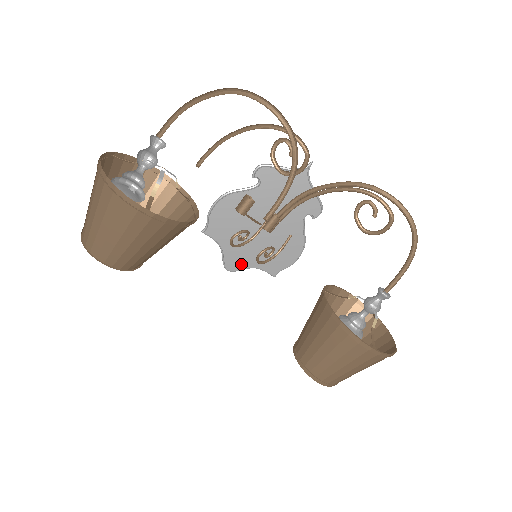
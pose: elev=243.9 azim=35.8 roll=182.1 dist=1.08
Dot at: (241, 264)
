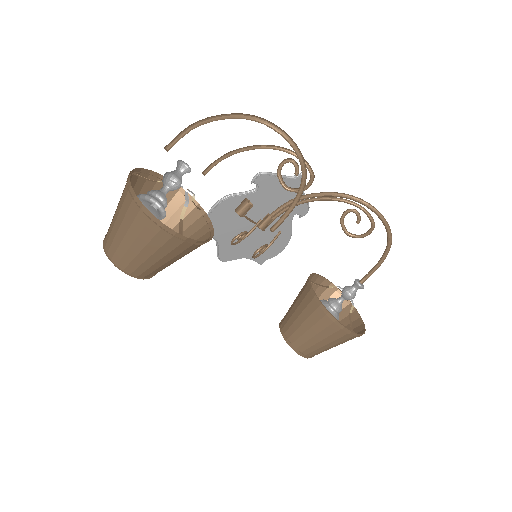
Dot at: (234, 255)
